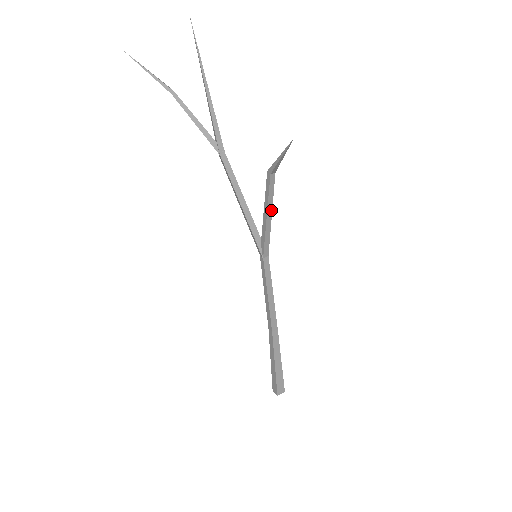
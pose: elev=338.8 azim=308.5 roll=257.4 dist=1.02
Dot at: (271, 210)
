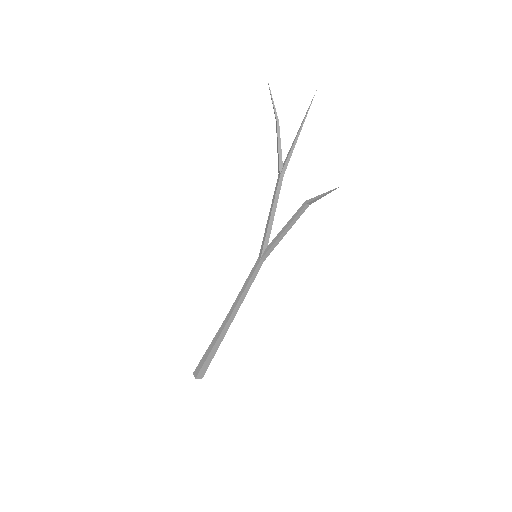
Dot at: (290, 228)
